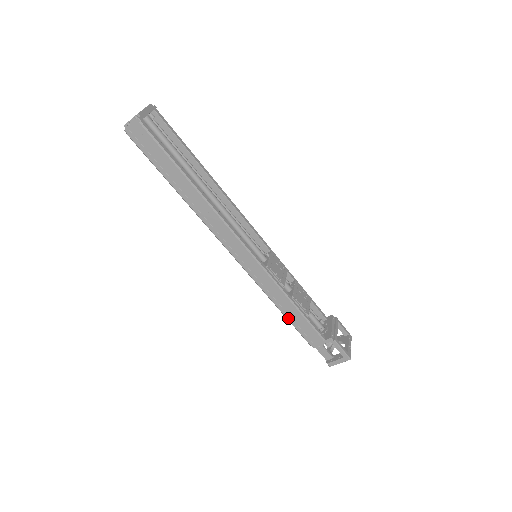
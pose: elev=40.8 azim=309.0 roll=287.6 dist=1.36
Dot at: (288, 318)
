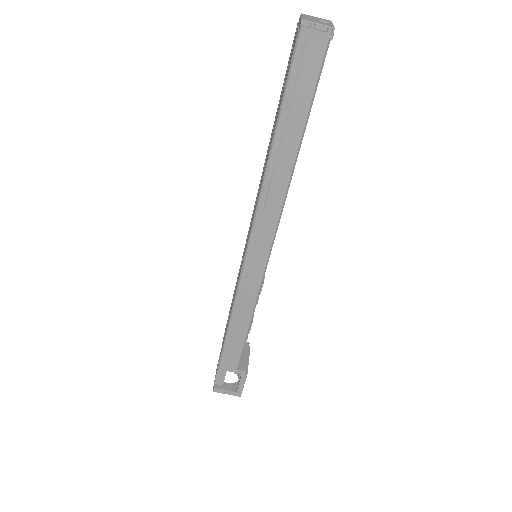
Dot at: (229, 333)
